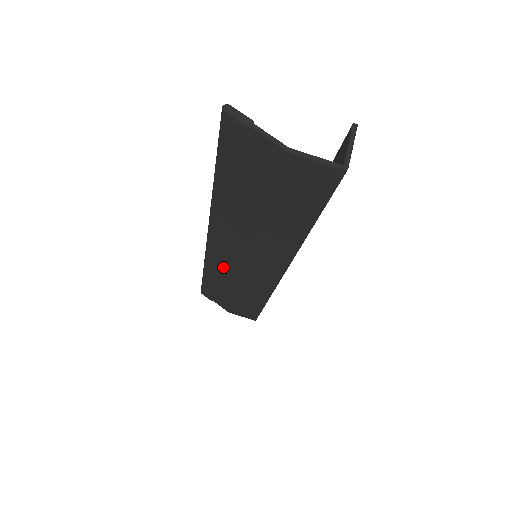
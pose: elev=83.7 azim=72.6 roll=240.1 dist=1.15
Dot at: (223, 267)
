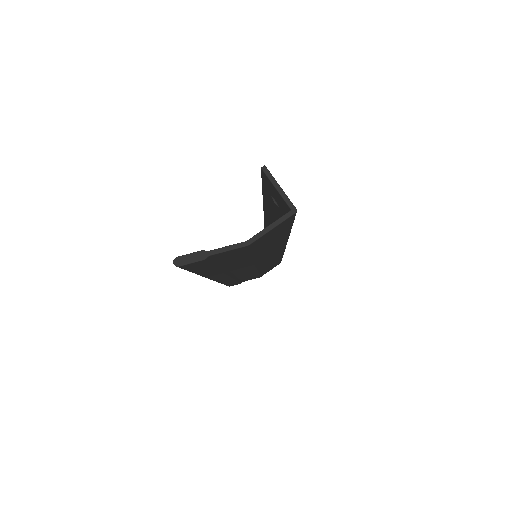
Dot at: (238, 276)
